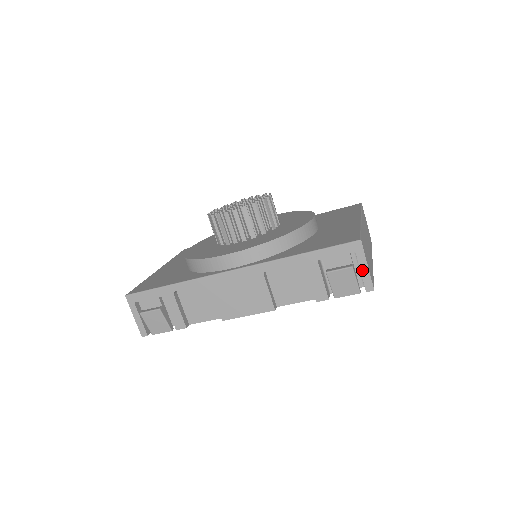
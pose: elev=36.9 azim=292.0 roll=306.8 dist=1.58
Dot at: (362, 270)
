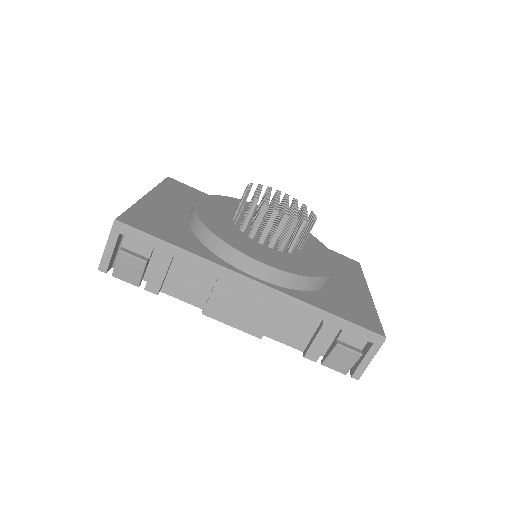
Dot at: (365, 360)
